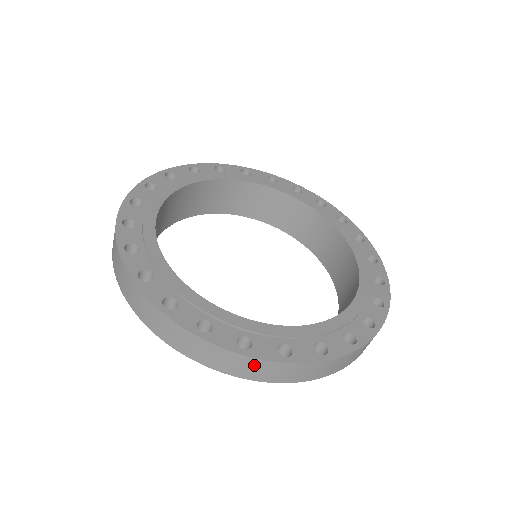
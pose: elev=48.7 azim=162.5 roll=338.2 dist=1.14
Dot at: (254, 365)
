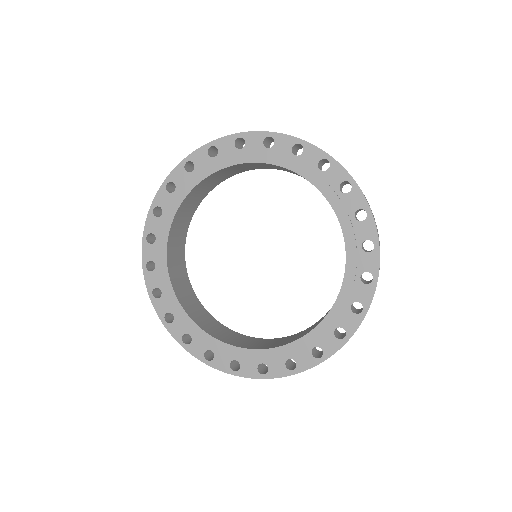
Dot at: occluded
